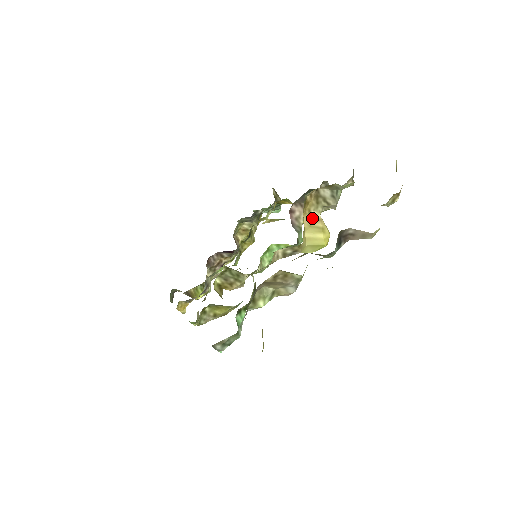
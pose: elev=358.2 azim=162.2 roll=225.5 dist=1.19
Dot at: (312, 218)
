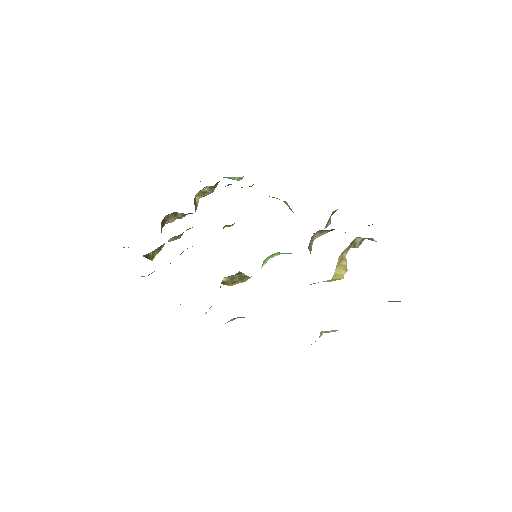
Dot at: (342, 258)
